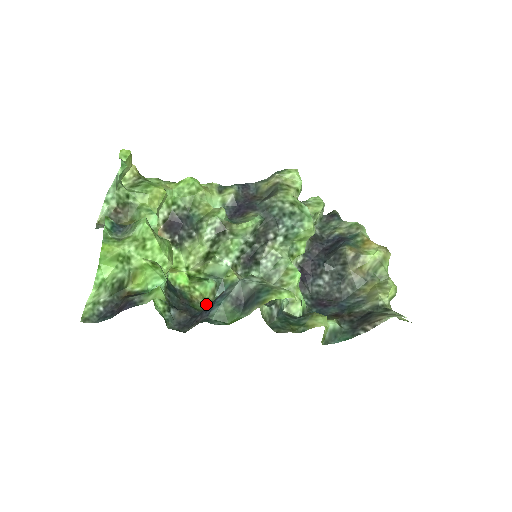
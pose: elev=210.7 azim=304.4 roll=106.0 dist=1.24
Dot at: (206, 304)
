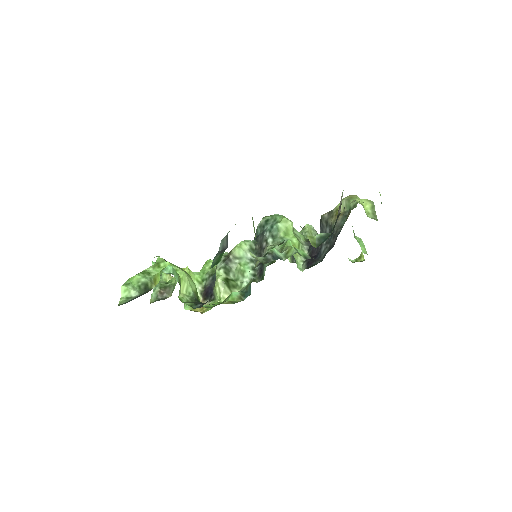
Dot at: (234, 303)
